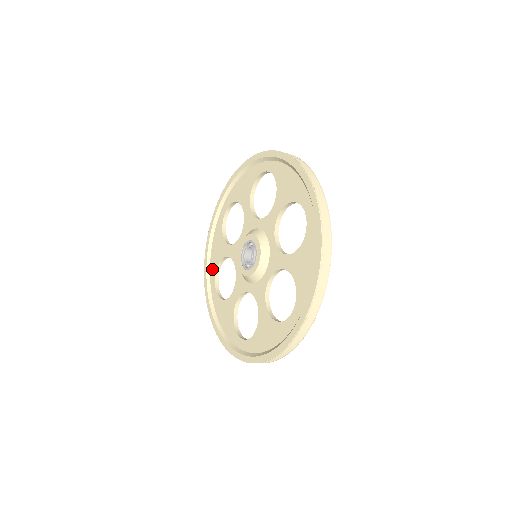
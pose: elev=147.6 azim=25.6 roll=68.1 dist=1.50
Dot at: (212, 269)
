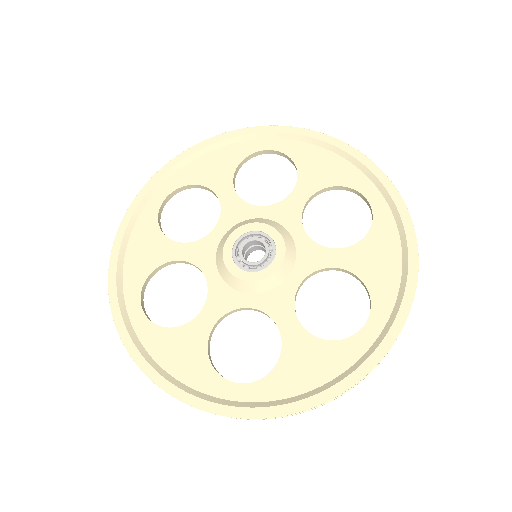
Dot at: (131, 282)
